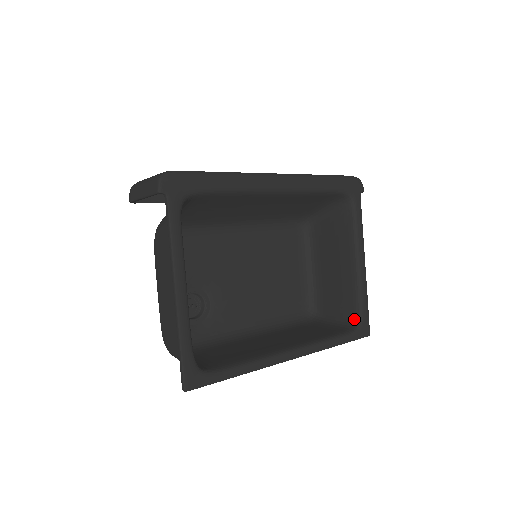
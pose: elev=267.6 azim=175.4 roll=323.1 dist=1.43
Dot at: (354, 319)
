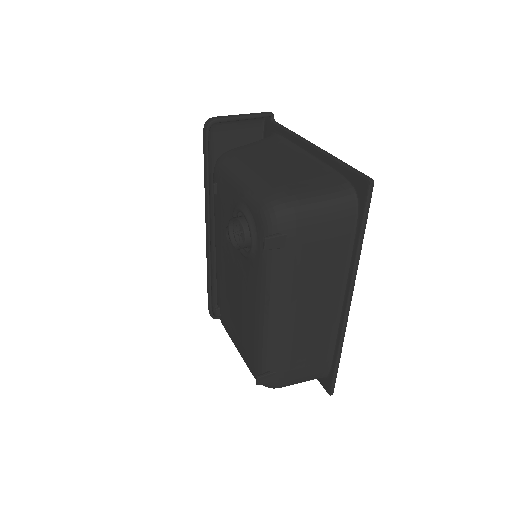
Dot at: occluded
